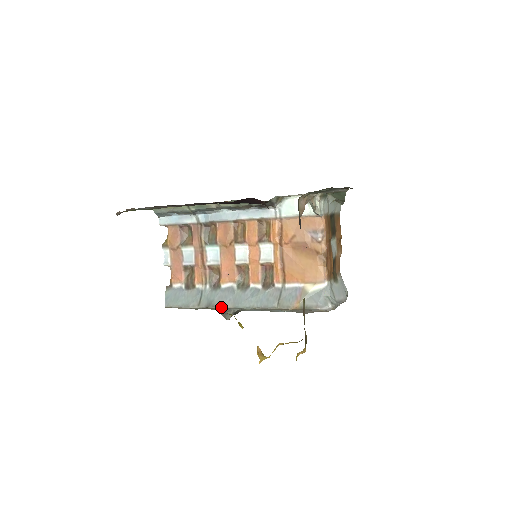
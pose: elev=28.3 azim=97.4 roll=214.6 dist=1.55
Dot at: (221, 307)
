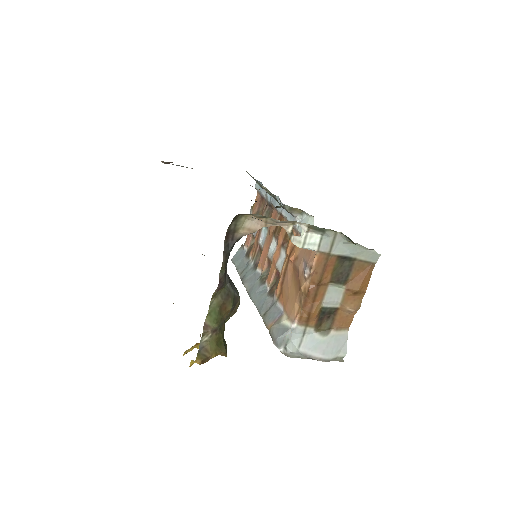
Dot at: (245, 286)
